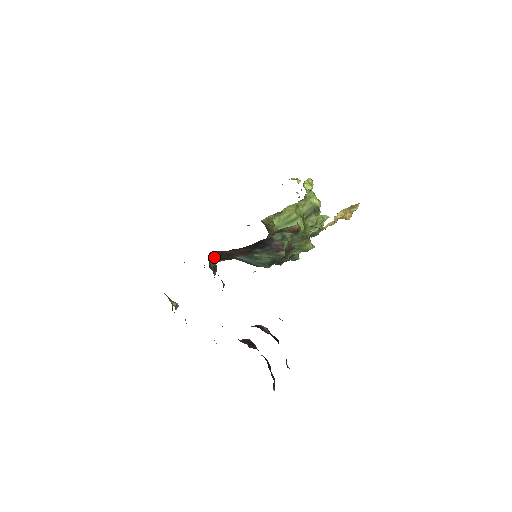
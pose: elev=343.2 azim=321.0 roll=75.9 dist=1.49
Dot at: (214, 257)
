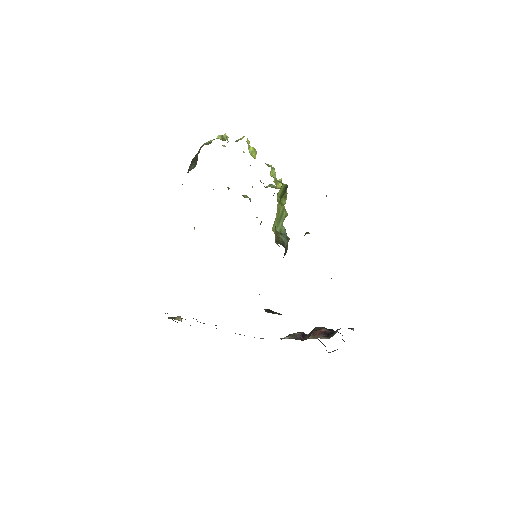
Dot at: occluded
